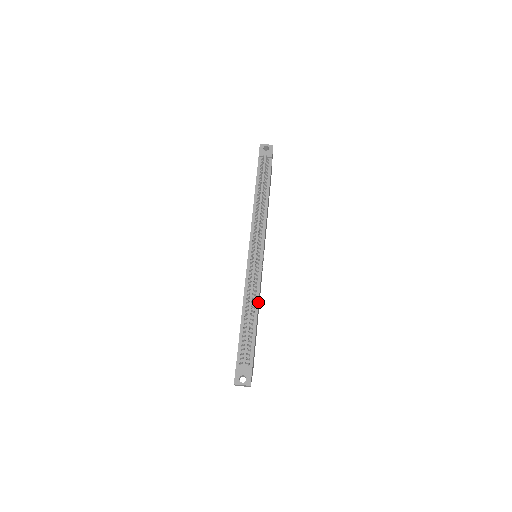
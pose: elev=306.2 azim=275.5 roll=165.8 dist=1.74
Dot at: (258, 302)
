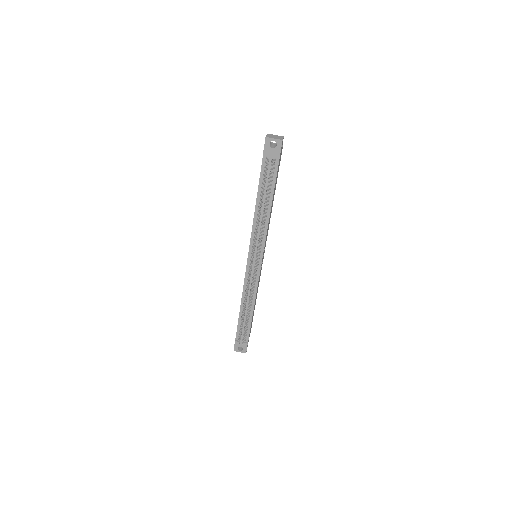
Dot at: occluded
